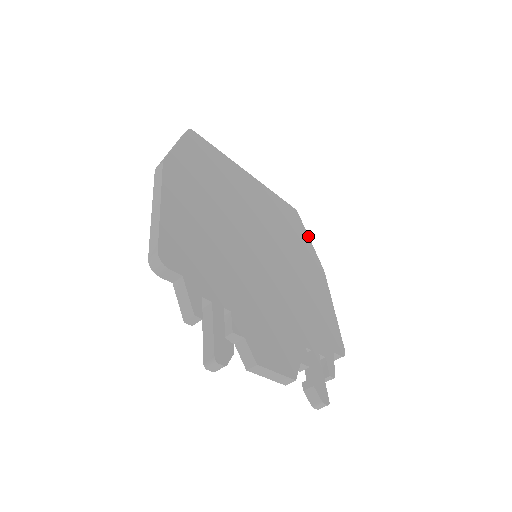
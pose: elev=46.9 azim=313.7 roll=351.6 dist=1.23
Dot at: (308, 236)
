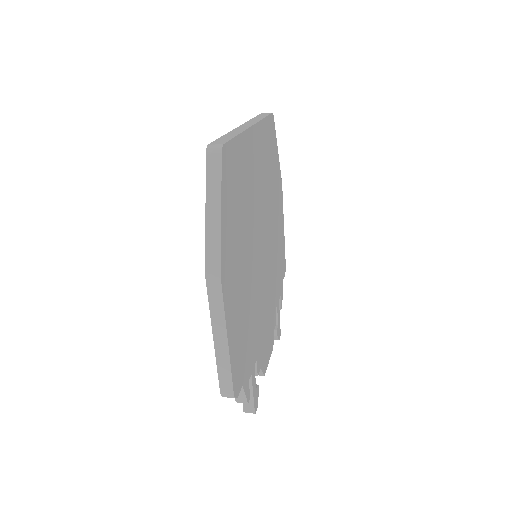
Dot at: (277, 147)
